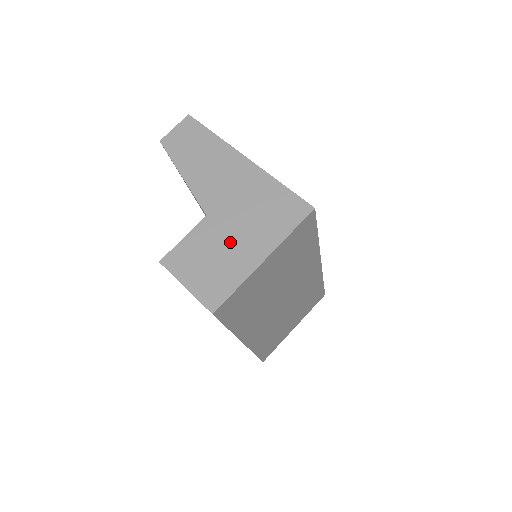
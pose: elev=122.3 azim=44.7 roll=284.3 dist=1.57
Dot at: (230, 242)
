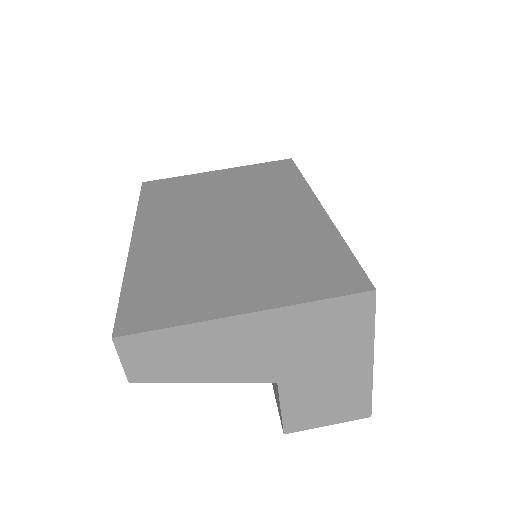
Dot at: (327, 378)
